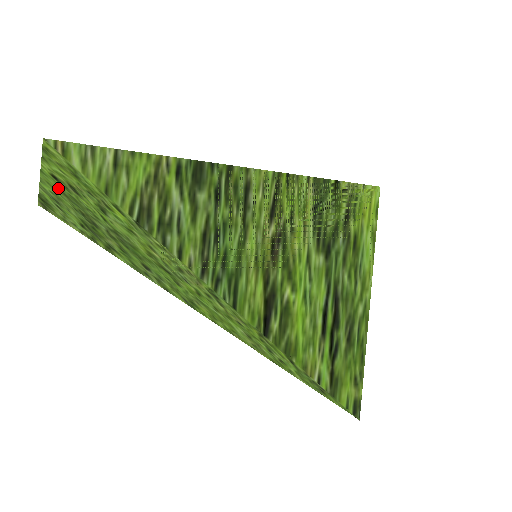
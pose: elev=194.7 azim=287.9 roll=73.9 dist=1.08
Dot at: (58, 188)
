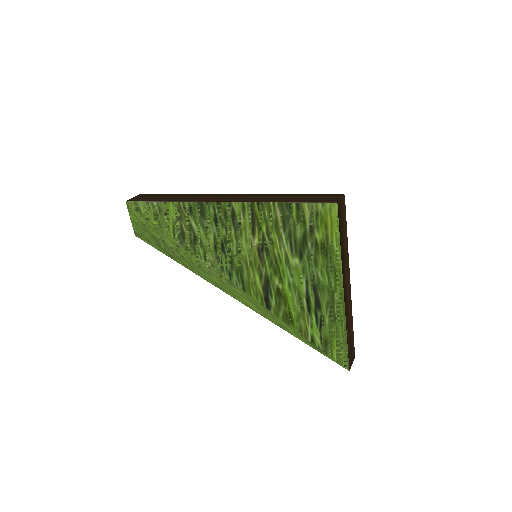
Dot at: (140, 226)
